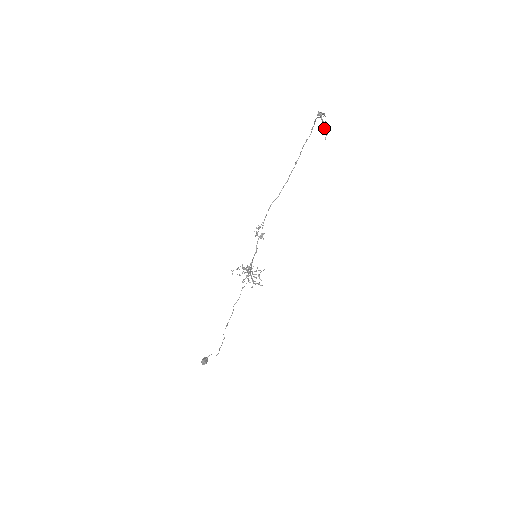
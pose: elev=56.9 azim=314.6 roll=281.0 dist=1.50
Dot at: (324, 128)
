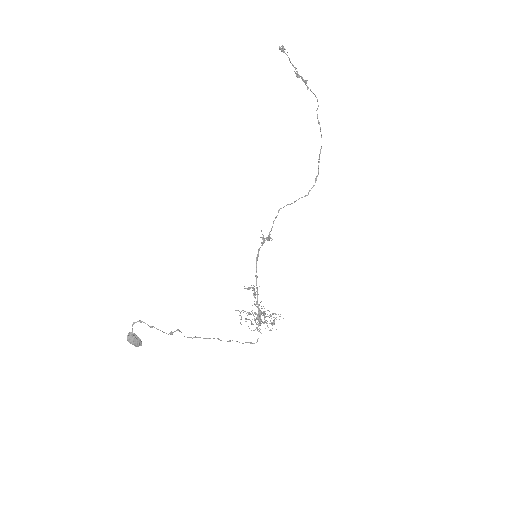
Dot at: (282, 48)
